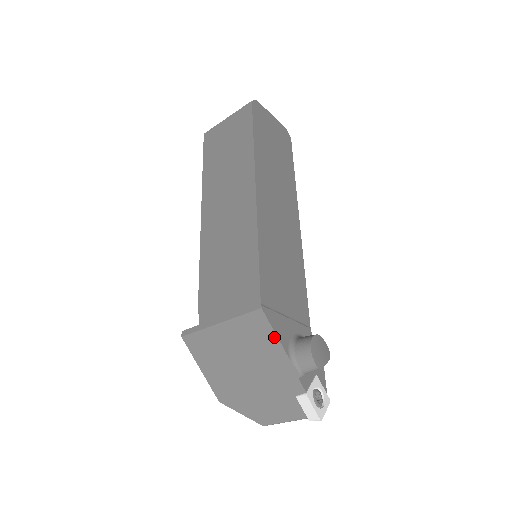
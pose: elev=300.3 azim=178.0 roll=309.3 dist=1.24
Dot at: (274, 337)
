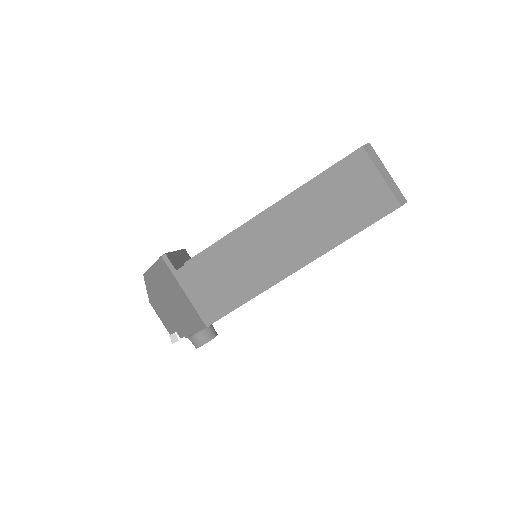
Dot at: (196, 330)
